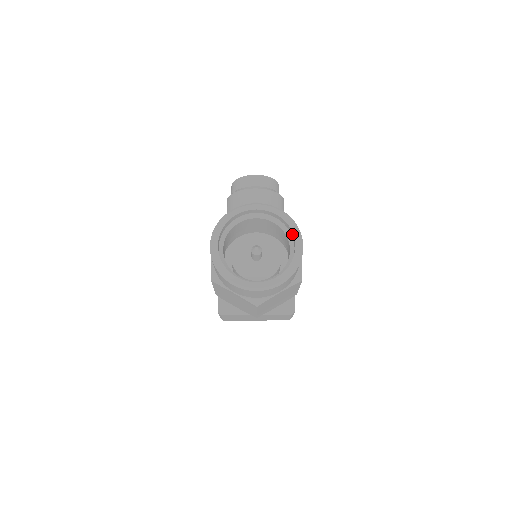
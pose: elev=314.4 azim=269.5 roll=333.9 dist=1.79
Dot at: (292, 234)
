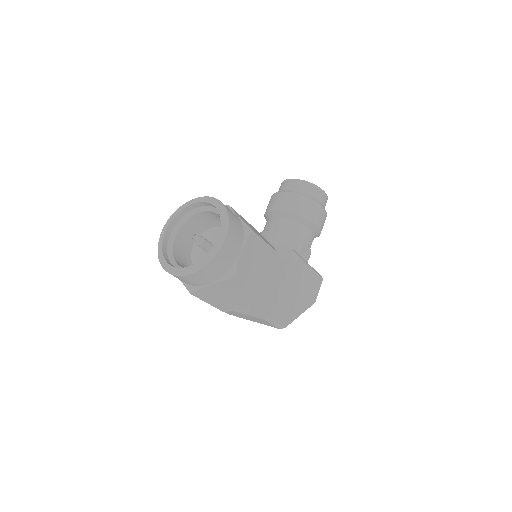
Dot at: (222, 228)
